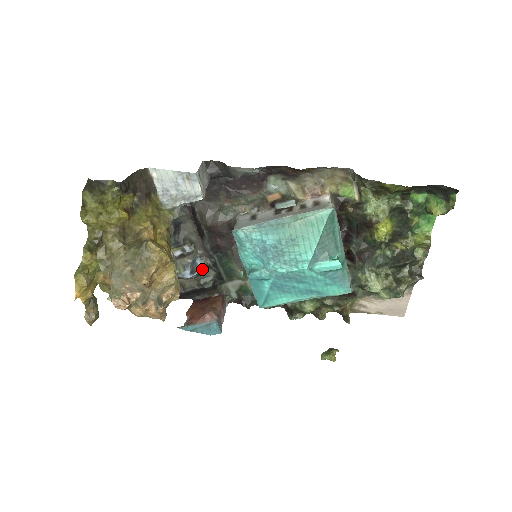
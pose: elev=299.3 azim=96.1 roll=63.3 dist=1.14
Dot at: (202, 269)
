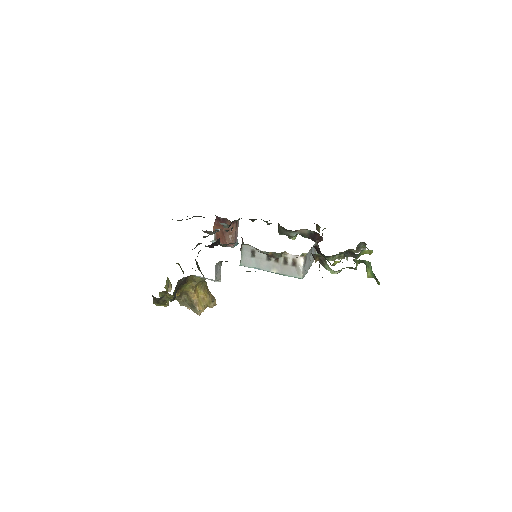
Dot at: occluded
